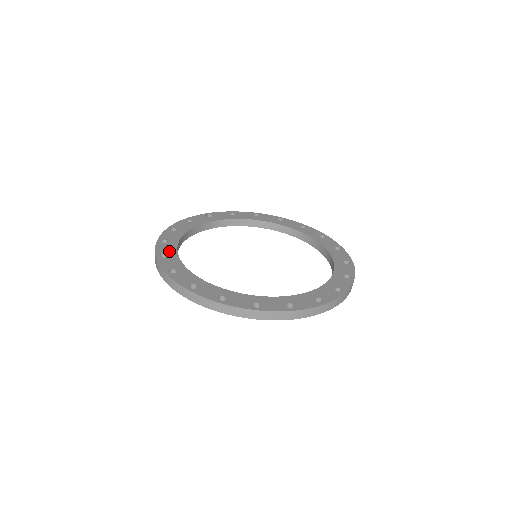
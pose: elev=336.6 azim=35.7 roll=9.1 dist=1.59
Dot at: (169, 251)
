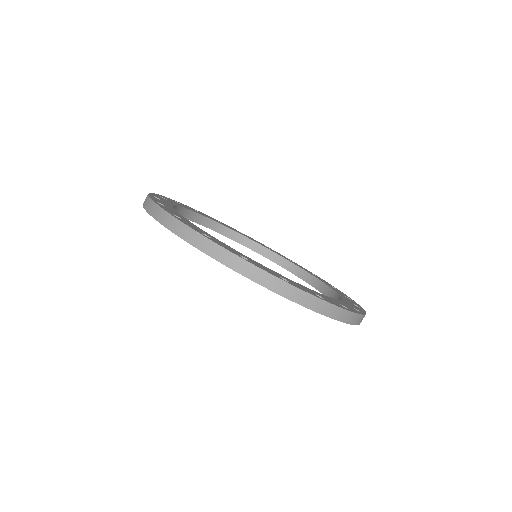
Dot at: (166, 205)
